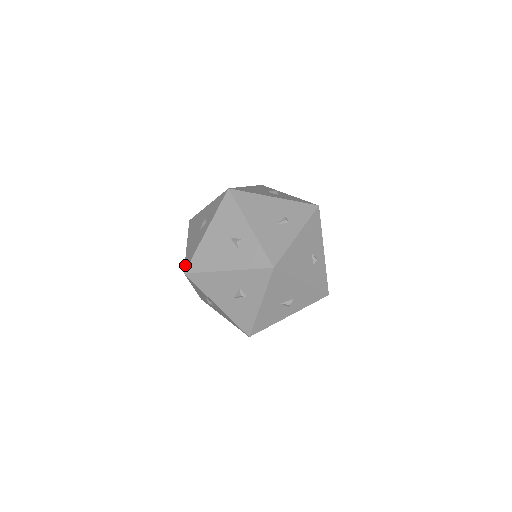
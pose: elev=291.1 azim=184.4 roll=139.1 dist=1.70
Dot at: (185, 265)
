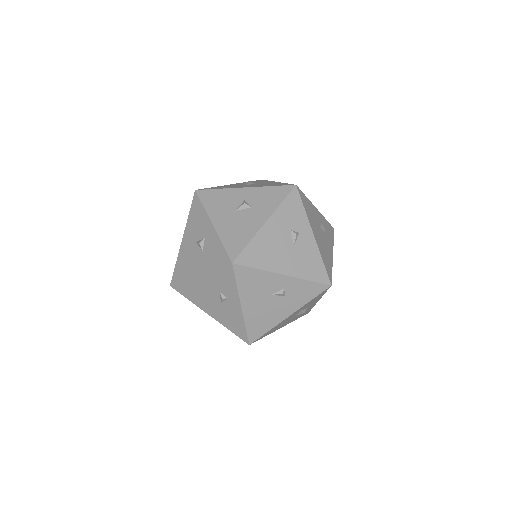
Dot at: (240, 338)
